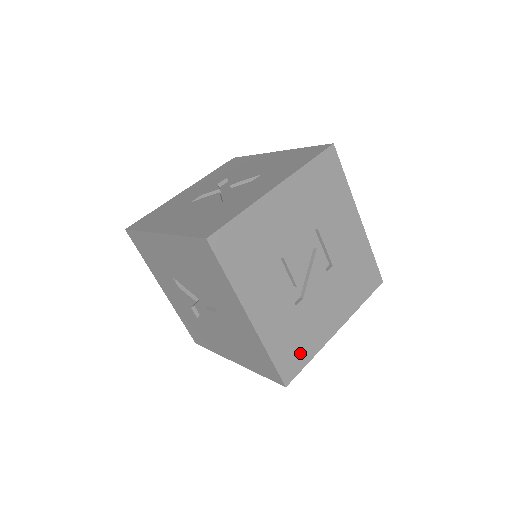
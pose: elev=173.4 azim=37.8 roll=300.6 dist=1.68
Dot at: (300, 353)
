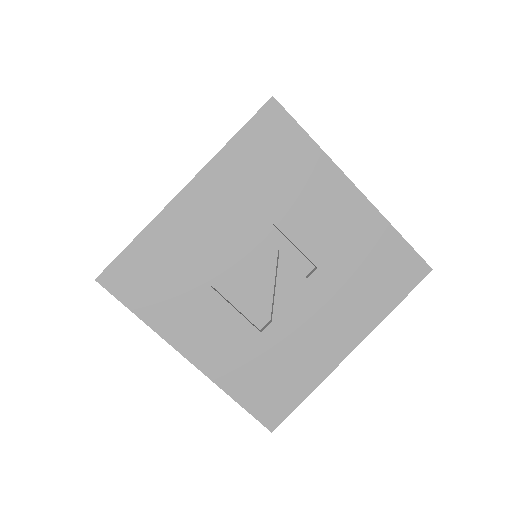
Dot at: (286, 389)
